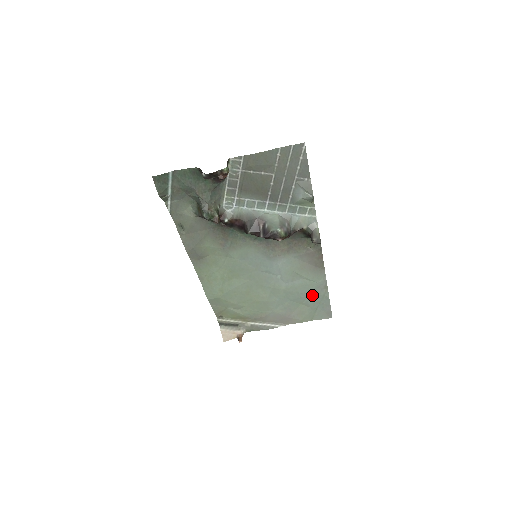
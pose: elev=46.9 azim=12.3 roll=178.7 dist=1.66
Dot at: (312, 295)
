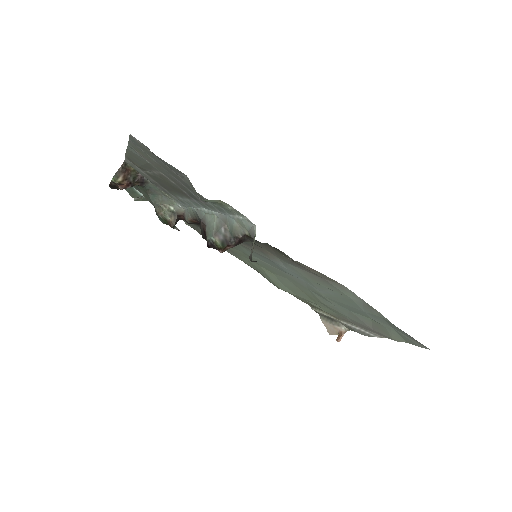
Dot at: (366, 312)
